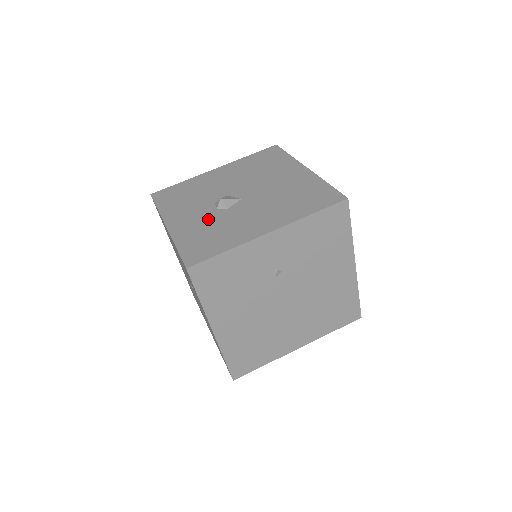
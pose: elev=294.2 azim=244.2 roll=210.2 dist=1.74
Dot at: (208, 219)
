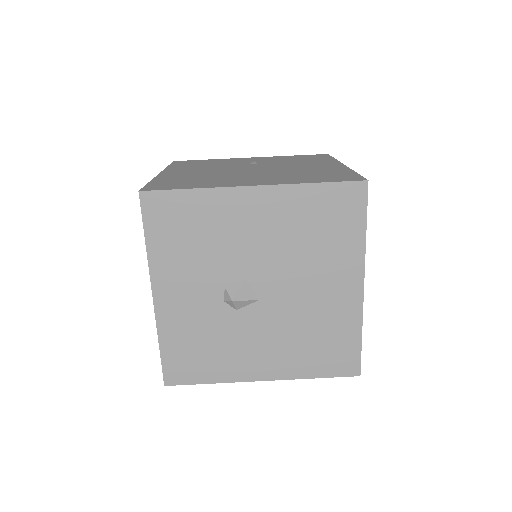
Dot at: (207, 317)
